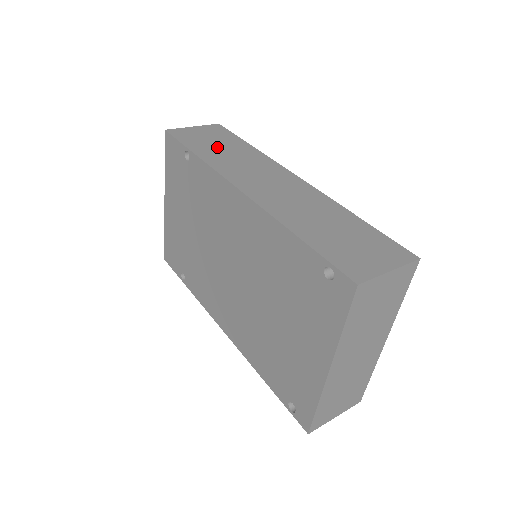
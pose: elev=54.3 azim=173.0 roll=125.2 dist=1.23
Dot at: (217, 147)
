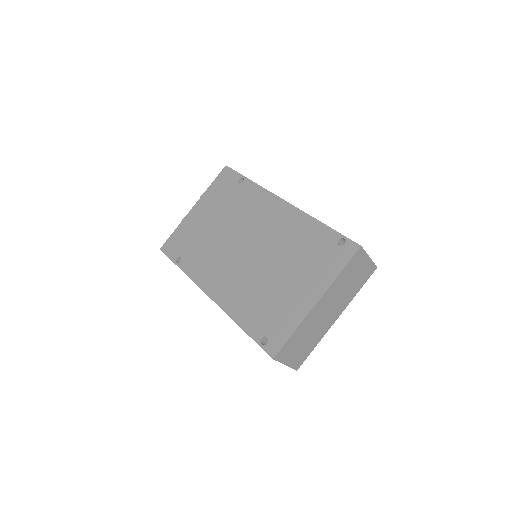
Dot at: occluded
